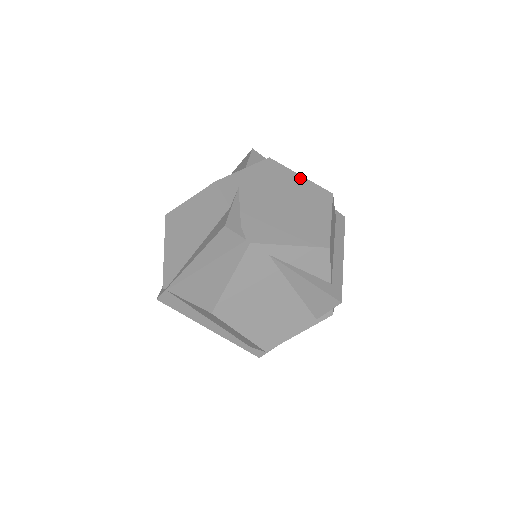
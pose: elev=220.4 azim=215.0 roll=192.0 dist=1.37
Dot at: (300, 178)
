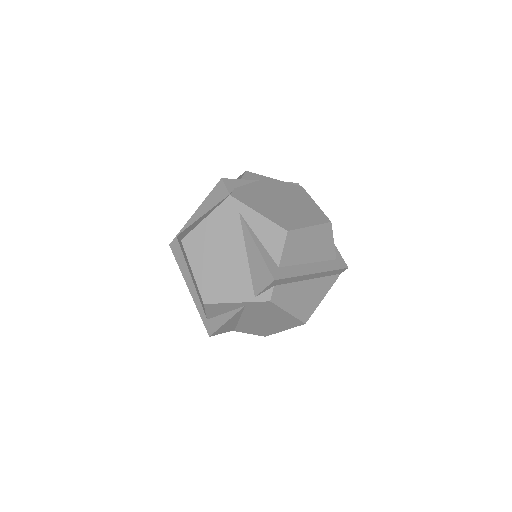
Dot at: (313, 204)
